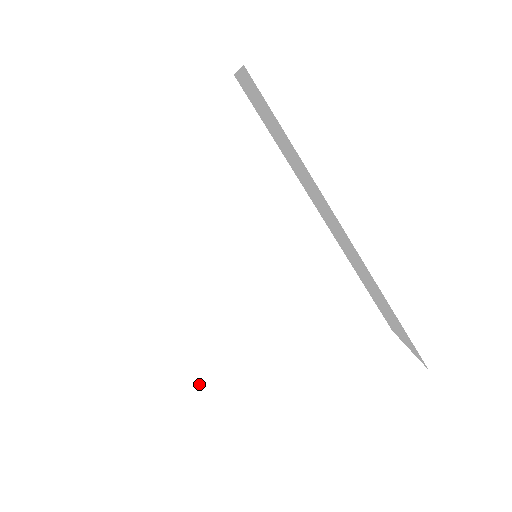
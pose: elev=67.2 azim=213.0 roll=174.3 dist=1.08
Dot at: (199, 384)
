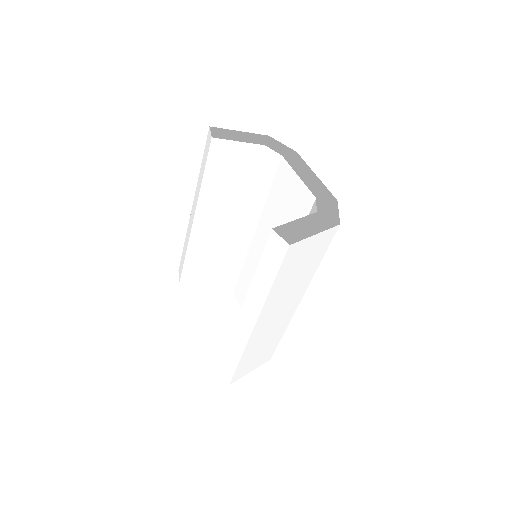
Dot at: (187, 246)
